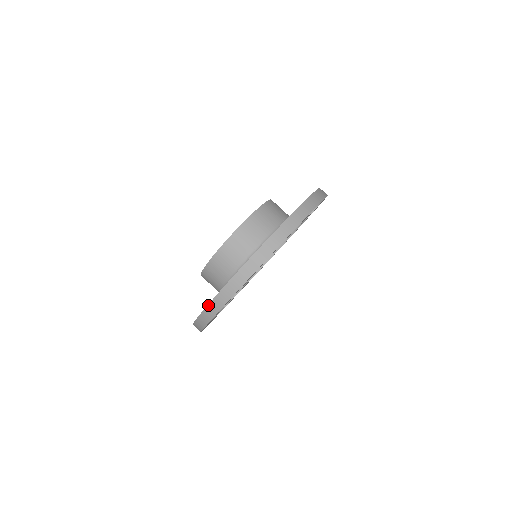
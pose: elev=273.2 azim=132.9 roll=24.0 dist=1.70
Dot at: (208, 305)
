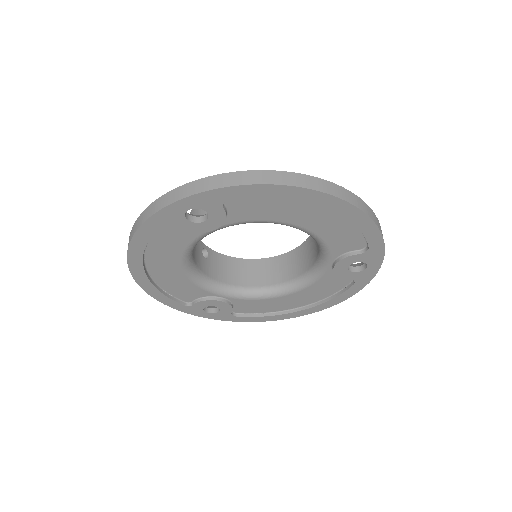
Dot at: (149, 206)
